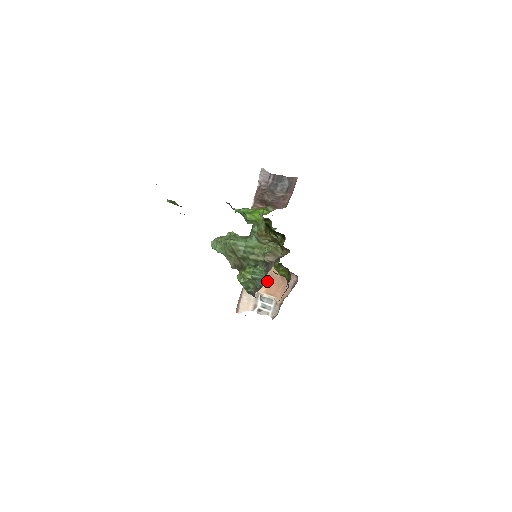
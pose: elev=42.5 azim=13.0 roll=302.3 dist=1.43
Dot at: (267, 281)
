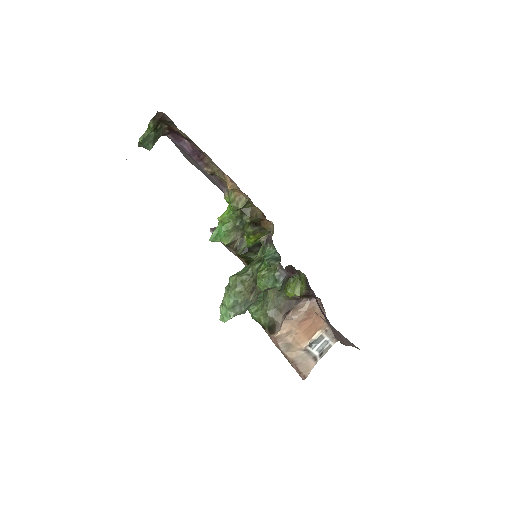
Dot at: (301, 333)
